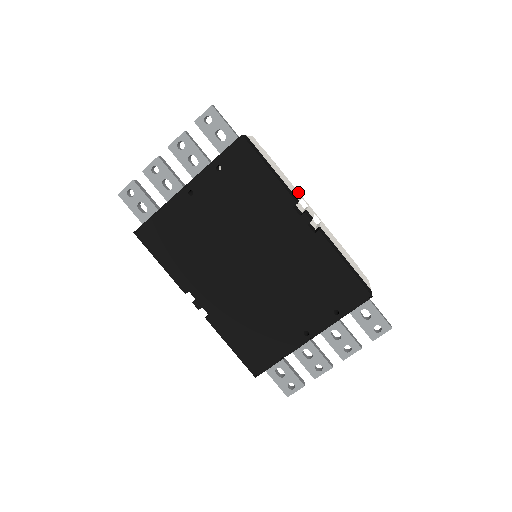
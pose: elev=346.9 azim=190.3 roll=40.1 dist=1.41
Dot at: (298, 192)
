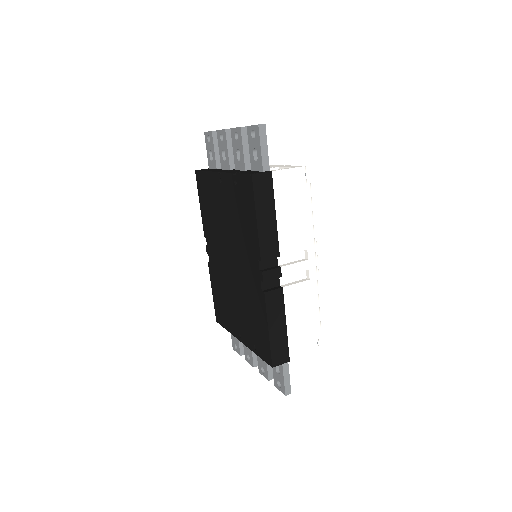
Dot at: (312, 241)
